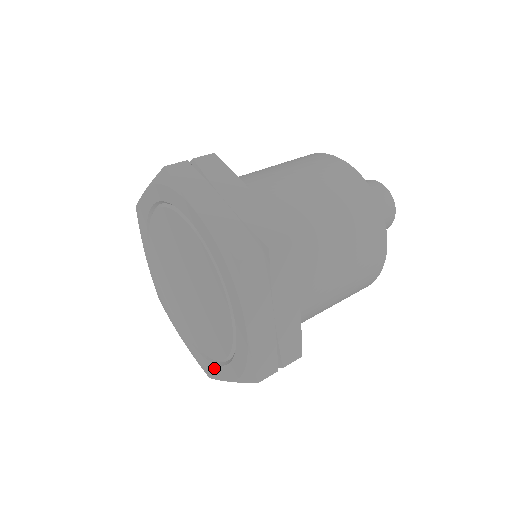
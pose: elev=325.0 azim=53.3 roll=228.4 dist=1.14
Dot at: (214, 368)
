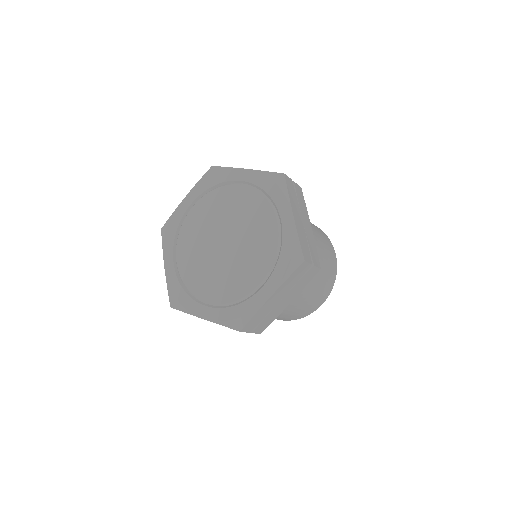
Dot at: (192, 304)
